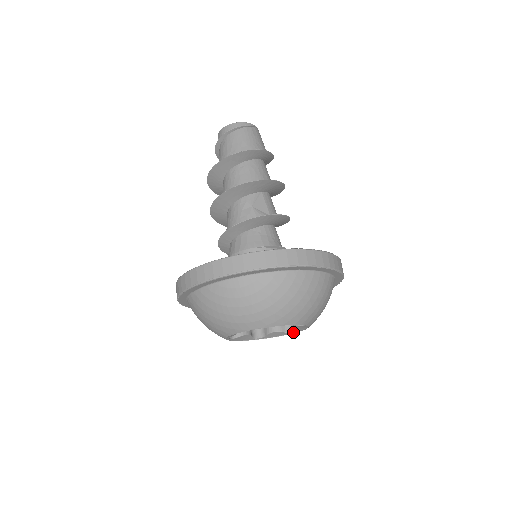
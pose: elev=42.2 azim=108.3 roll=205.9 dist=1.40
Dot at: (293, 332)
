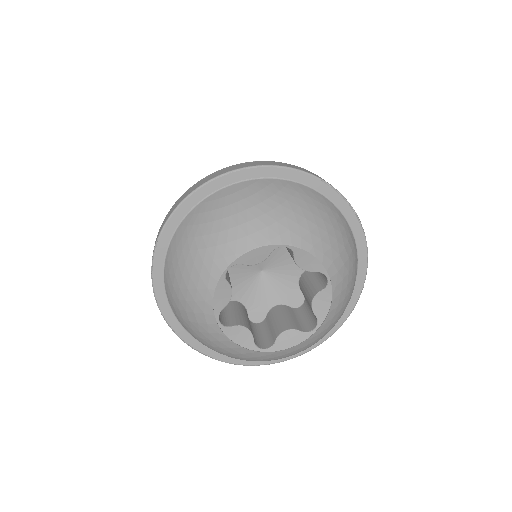
Dot at: (314, 329)
